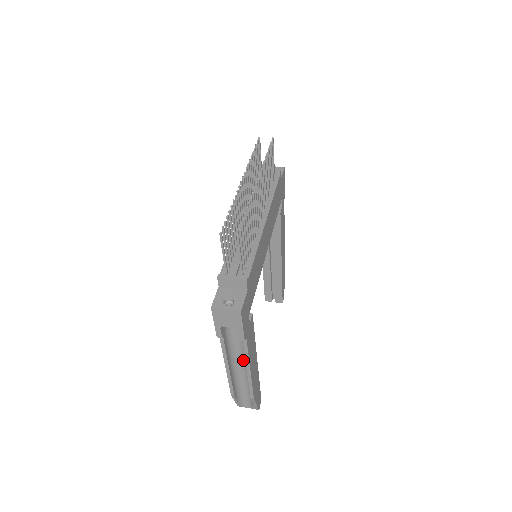
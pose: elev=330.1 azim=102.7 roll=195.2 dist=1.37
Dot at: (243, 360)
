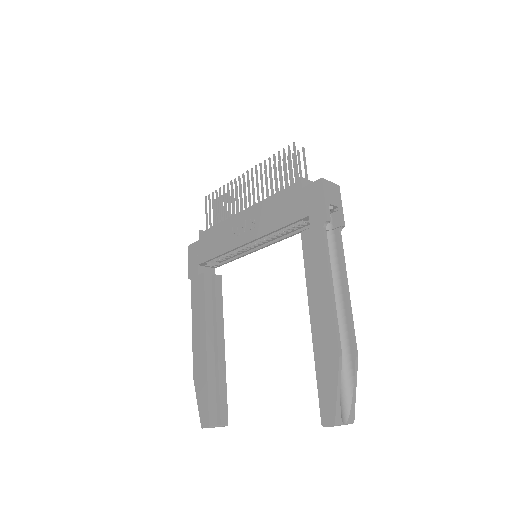
Dot at: occluded
